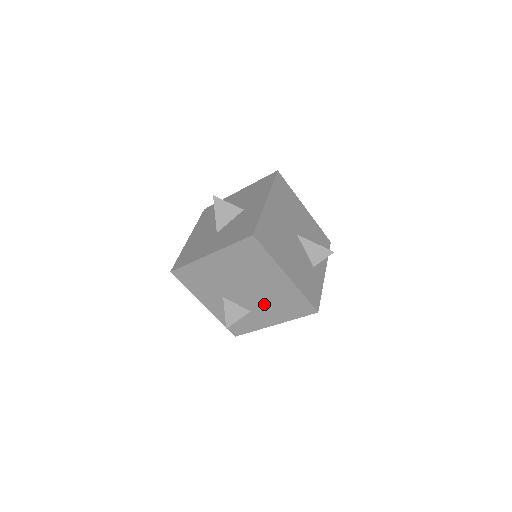
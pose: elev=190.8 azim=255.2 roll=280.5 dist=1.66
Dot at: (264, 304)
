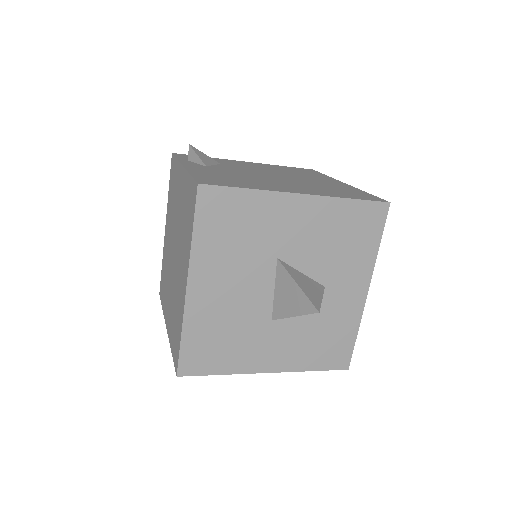
Dot at: occluded
